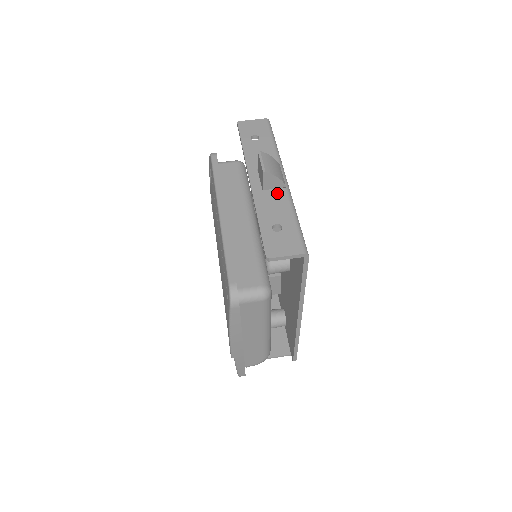
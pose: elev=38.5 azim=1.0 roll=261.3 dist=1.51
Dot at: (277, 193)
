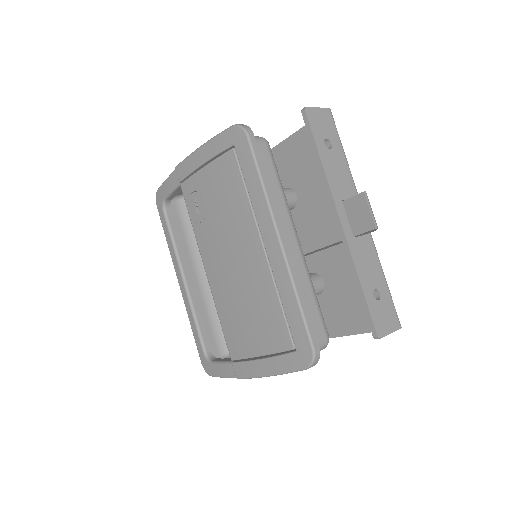
Dot at: (366, 242)
